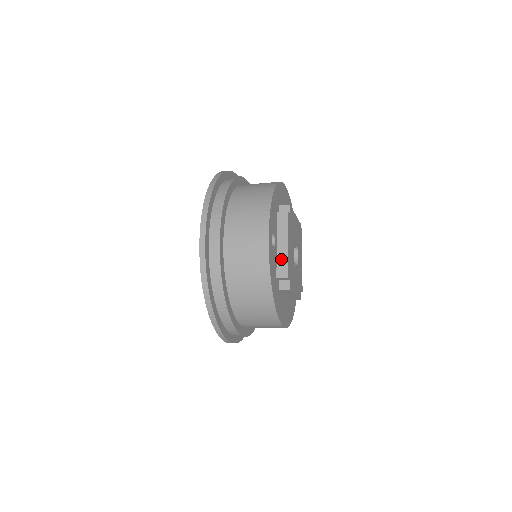
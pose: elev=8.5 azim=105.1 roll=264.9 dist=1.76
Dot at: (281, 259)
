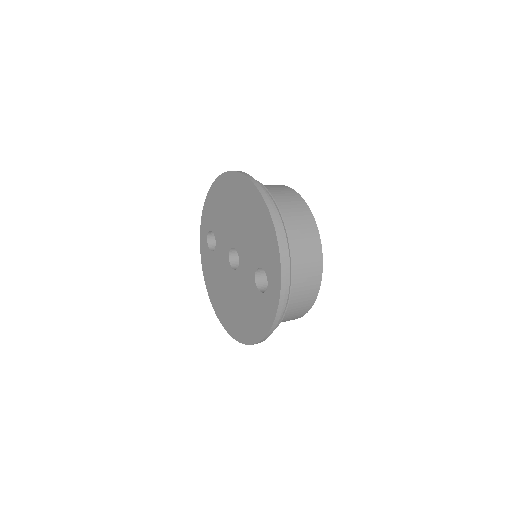
Dot at: occluded
